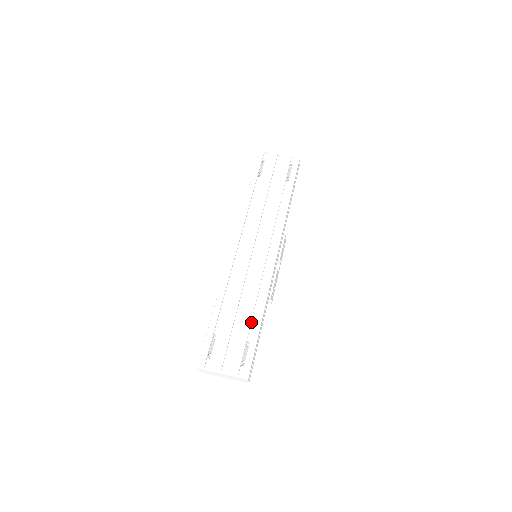
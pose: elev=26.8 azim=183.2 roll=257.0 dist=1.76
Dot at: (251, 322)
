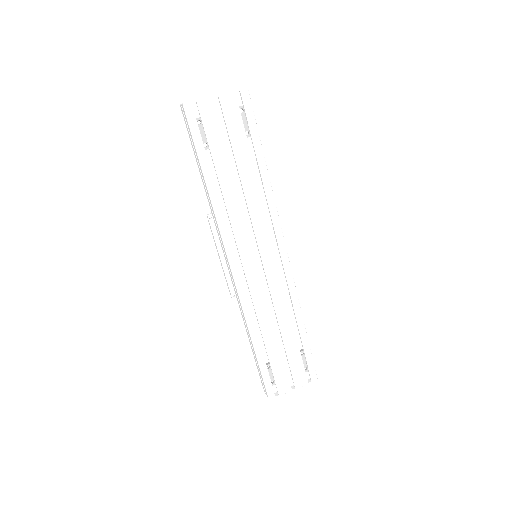
Dot at: (293, 332)
